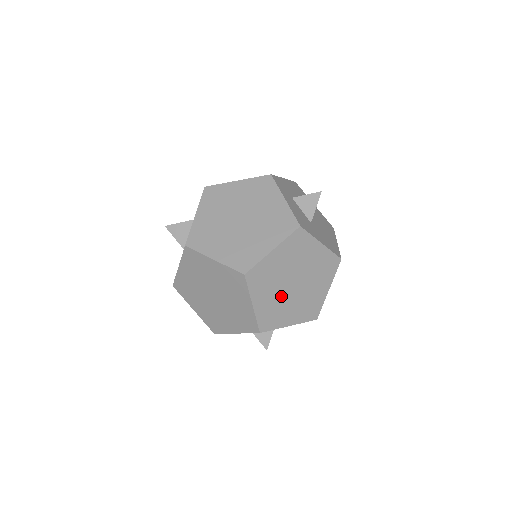
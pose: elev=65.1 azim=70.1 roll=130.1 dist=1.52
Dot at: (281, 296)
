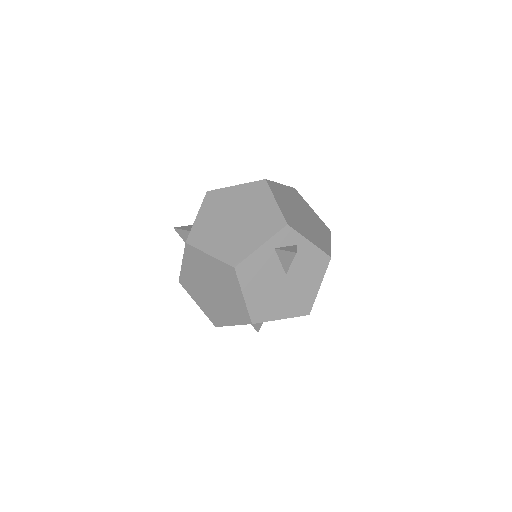
Dot at: (296, 215)
